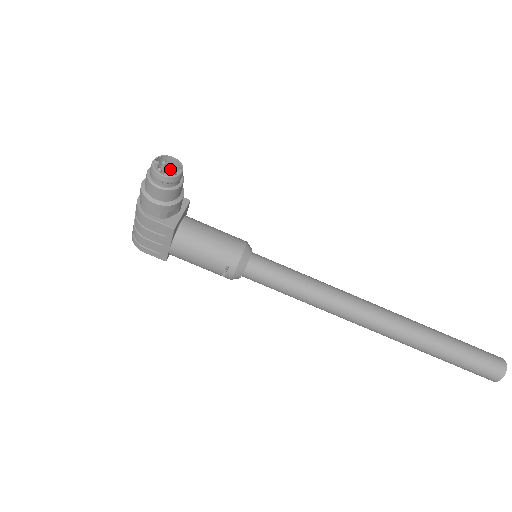
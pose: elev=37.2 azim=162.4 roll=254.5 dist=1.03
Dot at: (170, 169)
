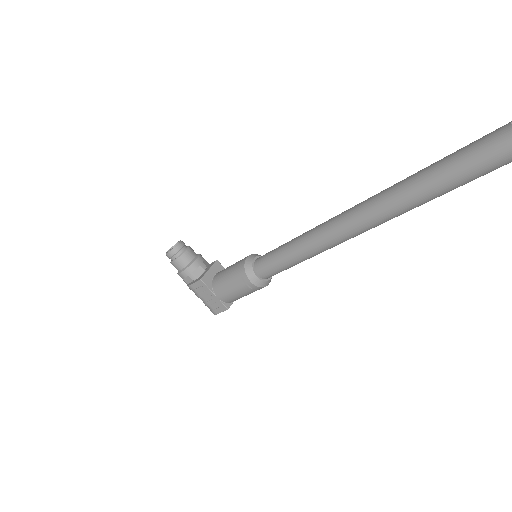
Dot at: occluded
